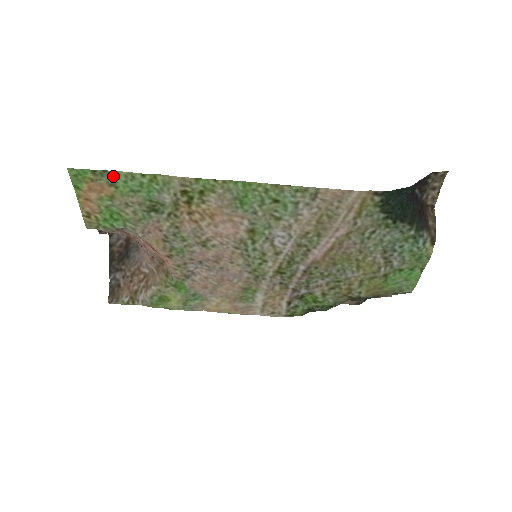
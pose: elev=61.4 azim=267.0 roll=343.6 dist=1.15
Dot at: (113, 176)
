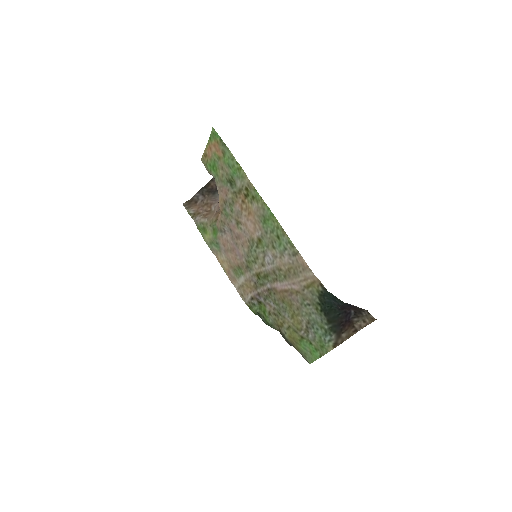
Dot at: (226, 150)
